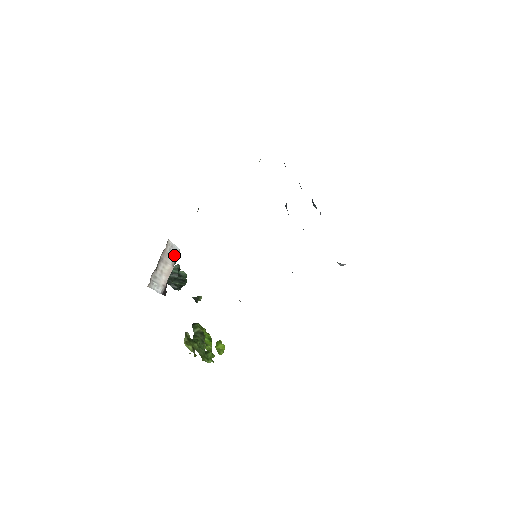
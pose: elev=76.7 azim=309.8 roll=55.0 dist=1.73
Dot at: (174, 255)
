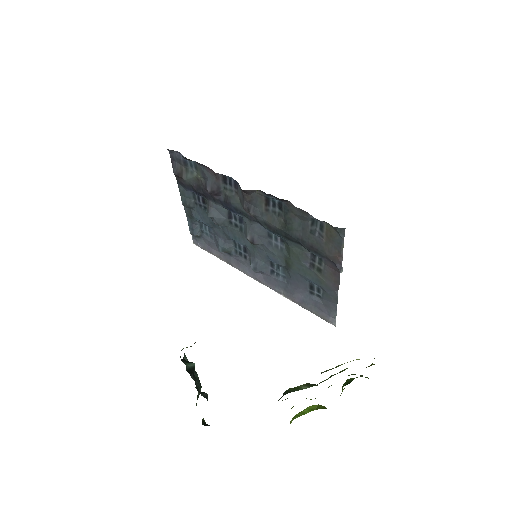
Dot at: occluded
